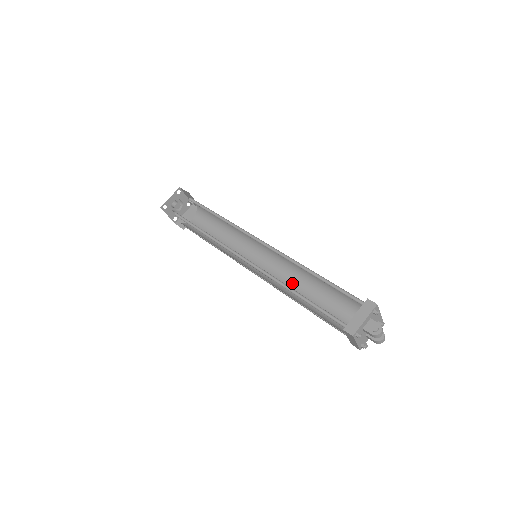
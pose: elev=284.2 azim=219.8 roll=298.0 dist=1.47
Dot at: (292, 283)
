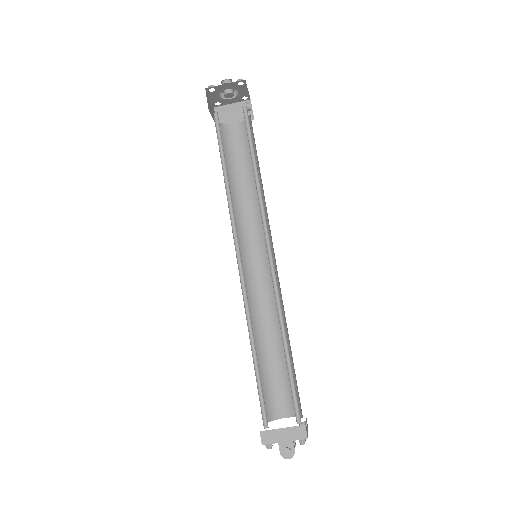
Dot at: (267, 312)
